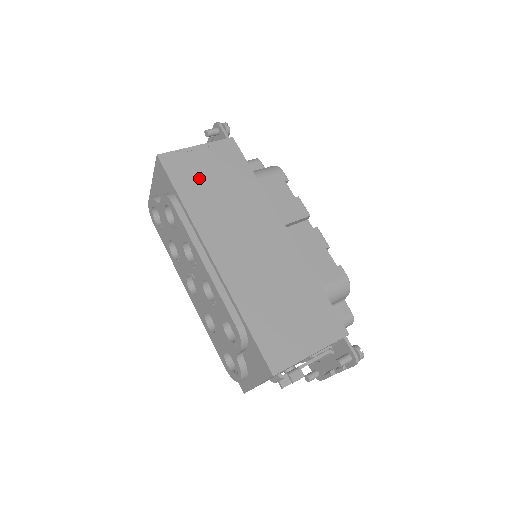
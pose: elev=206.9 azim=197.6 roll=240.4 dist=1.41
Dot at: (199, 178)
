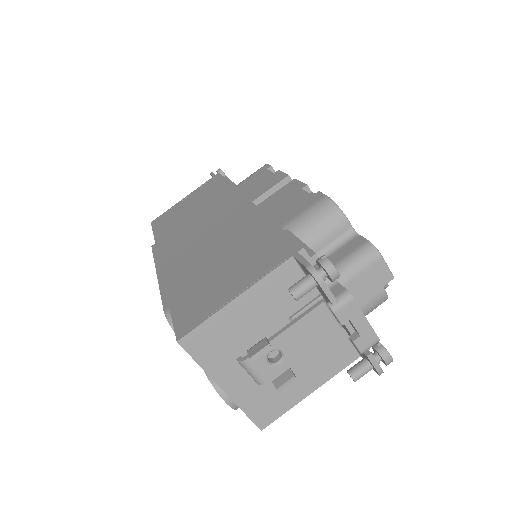
Dot at: (177, 216)
